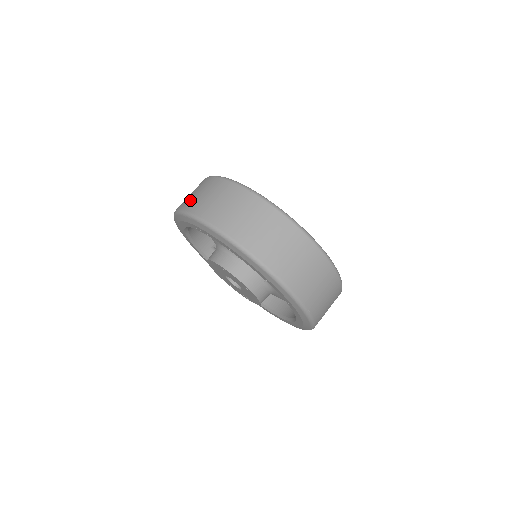
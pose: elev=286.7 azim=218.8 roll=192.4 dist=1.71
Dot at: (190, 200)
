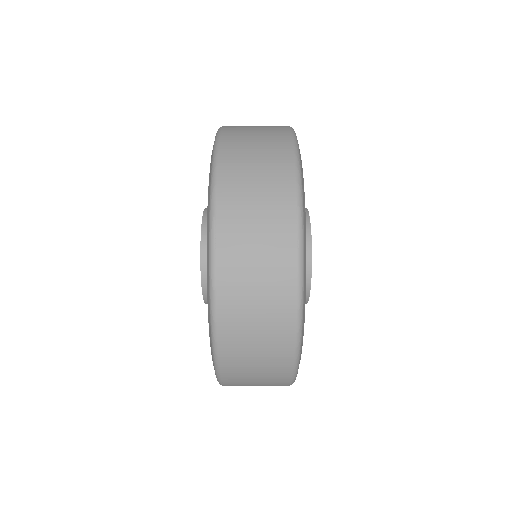
Dot at: occluded
